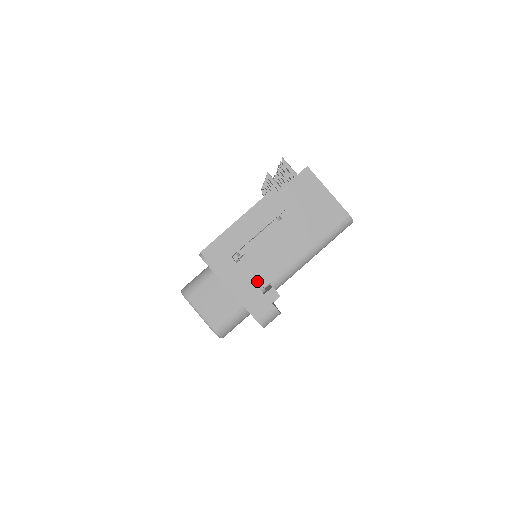
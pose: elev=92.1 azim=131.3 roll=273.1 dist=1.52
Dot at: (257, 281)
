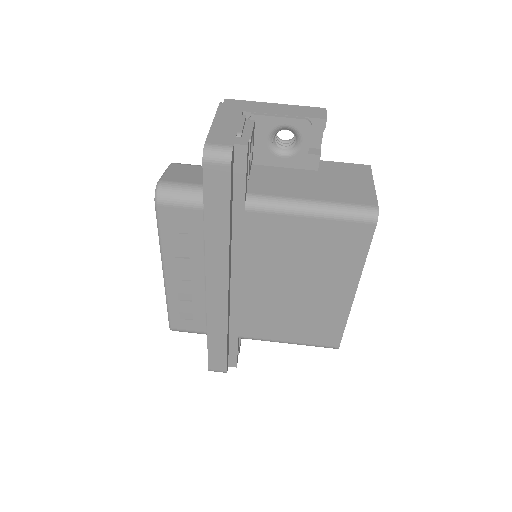
Dot at: (242, 129)
